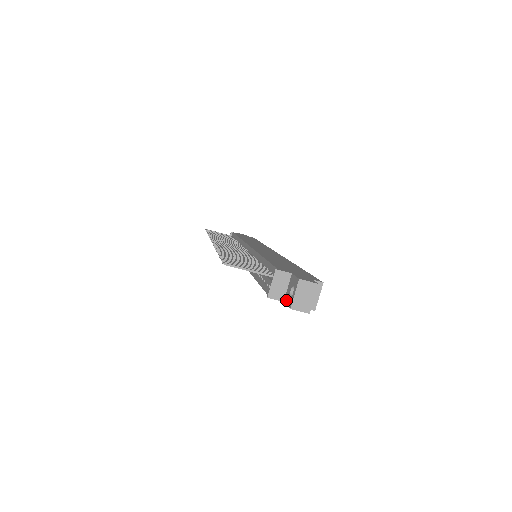
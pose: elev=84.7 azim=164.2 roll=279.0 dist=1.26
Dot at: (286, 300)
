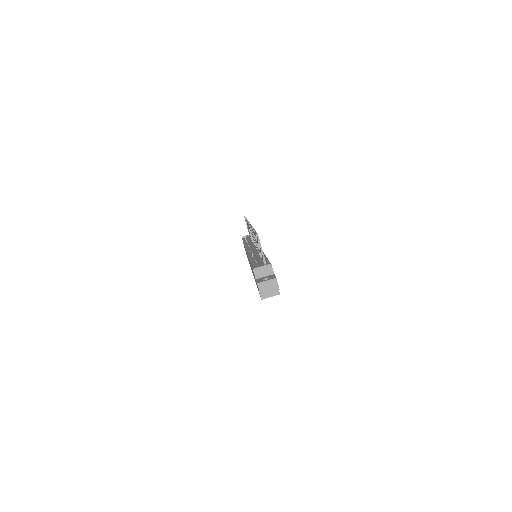
Dot at: (258, 279)
